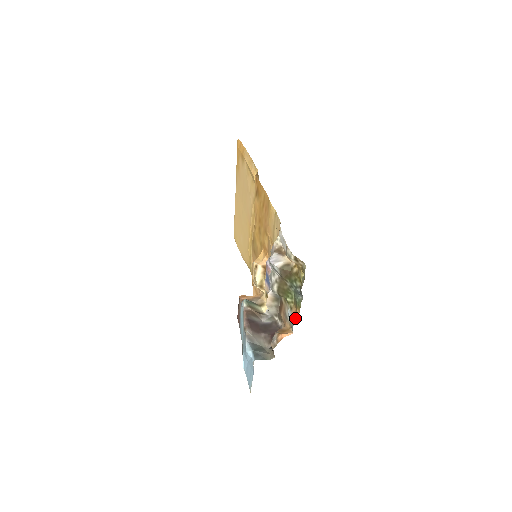
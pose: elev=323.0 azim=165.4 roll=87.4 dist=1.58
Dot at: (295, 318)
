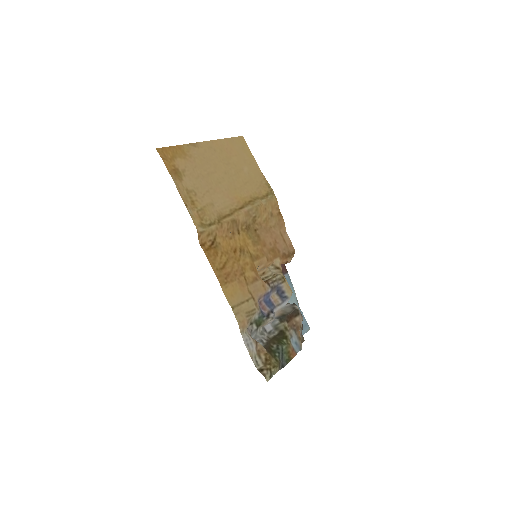
Dot at: (294, 354)
